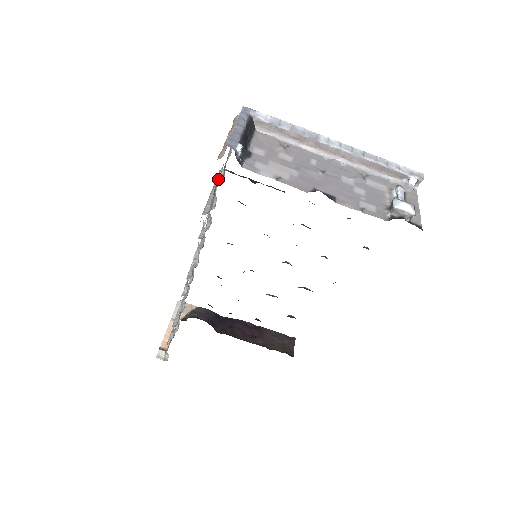
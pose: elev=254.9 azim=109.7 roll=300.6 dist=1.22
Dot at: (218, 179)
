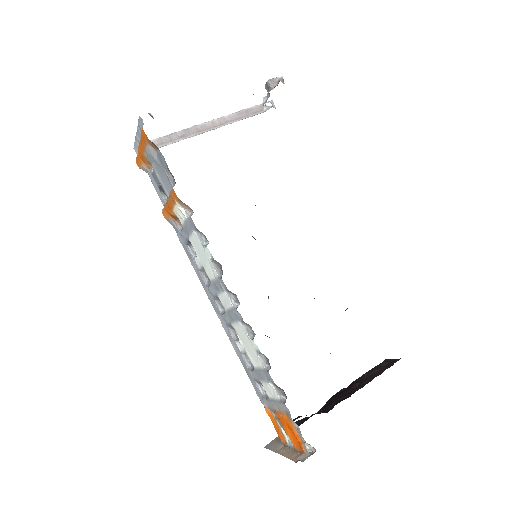
Dot at: (157, 152)
